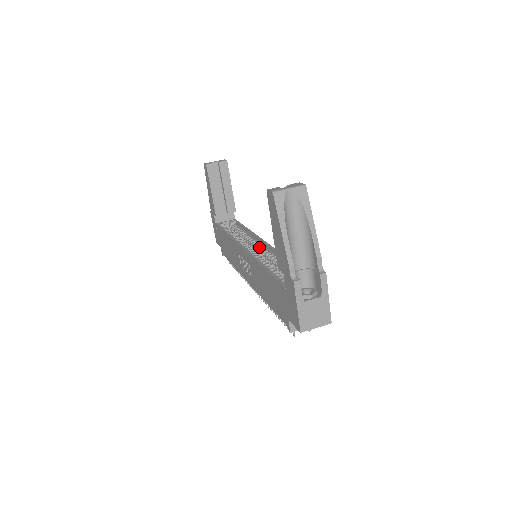
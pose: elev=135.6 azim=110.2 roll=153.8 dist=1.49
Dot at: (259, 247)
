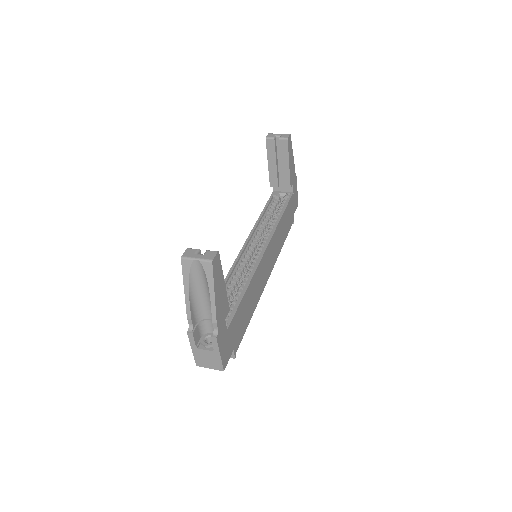
Dot at: (258, 251)
